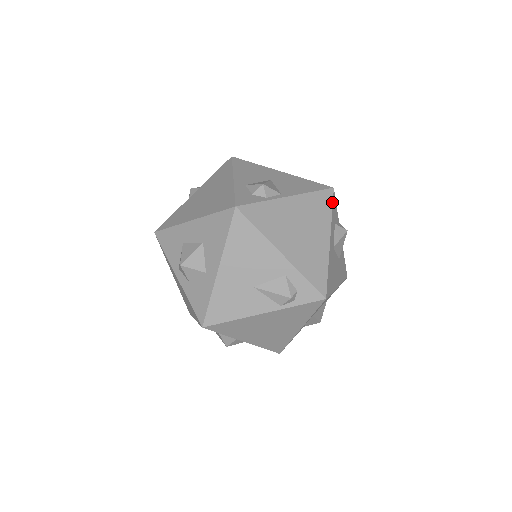
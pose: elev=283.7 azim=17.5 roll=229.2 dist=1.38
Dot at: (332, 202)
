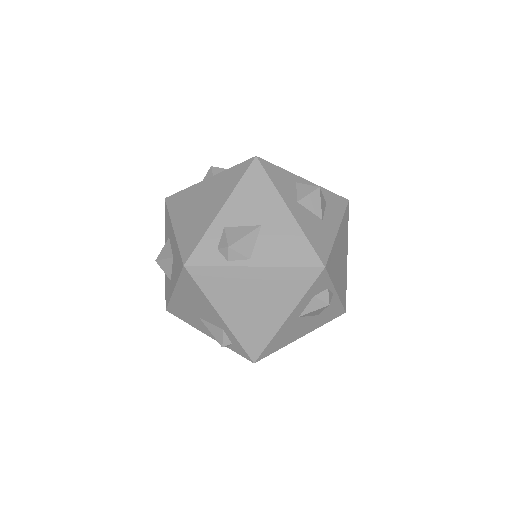
Dot at: (313, 282)
